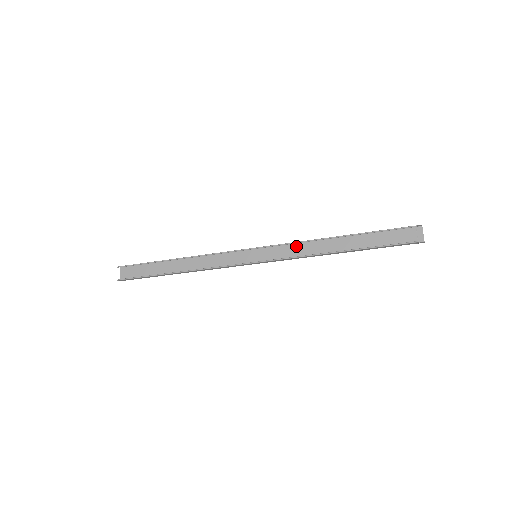
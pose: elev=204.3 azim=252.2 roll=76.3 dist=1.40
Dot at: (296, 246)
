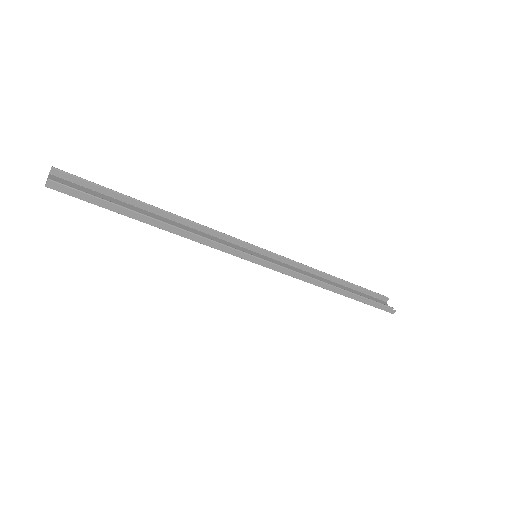
Dot at: (294, 268)
